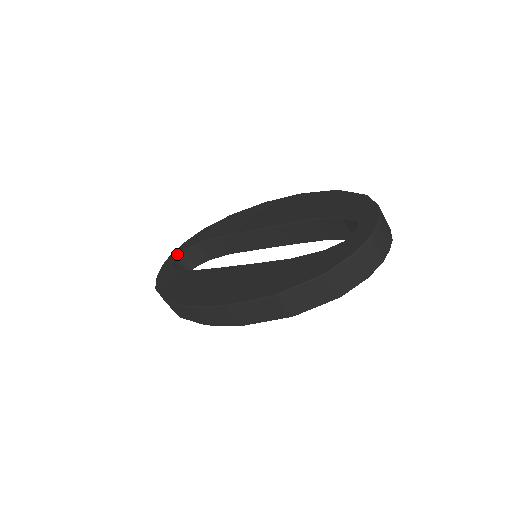
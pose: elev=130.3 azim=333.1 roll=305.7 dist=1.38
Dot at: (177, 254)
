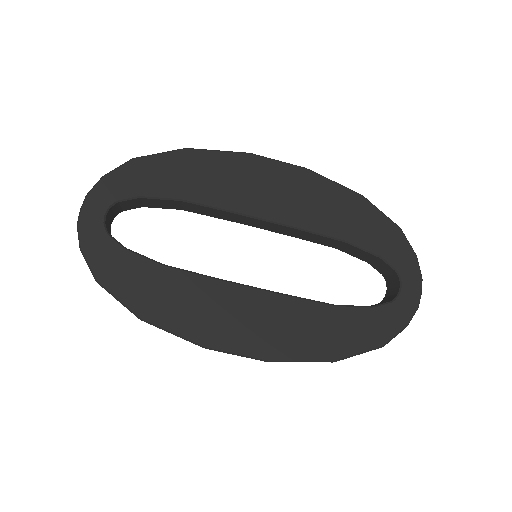
Dot at: (103, 207)
